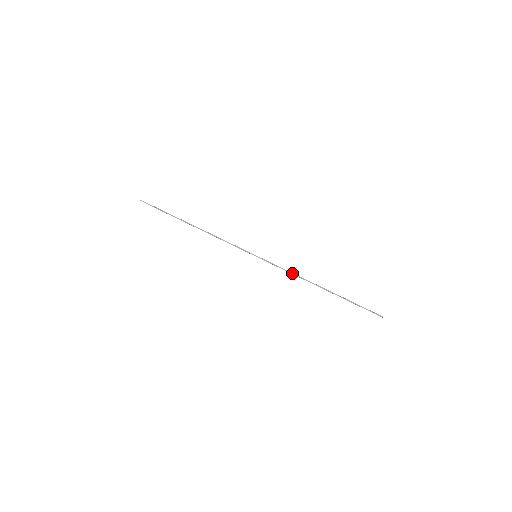
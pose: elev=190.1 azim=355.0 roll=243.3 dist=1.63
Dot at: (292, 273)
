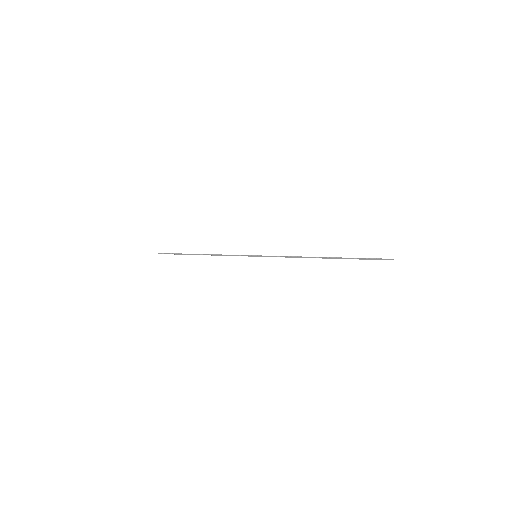
Dot at: (291, 257)
